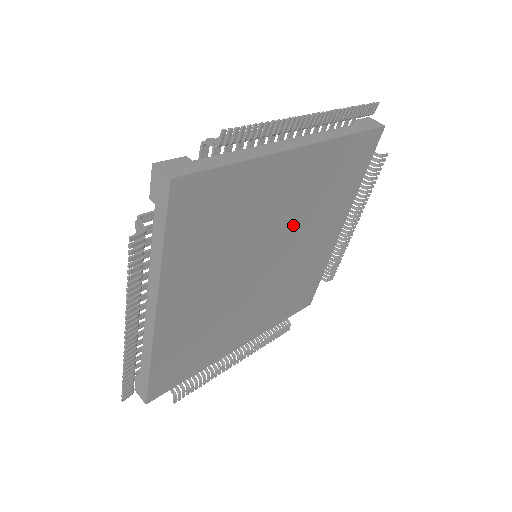
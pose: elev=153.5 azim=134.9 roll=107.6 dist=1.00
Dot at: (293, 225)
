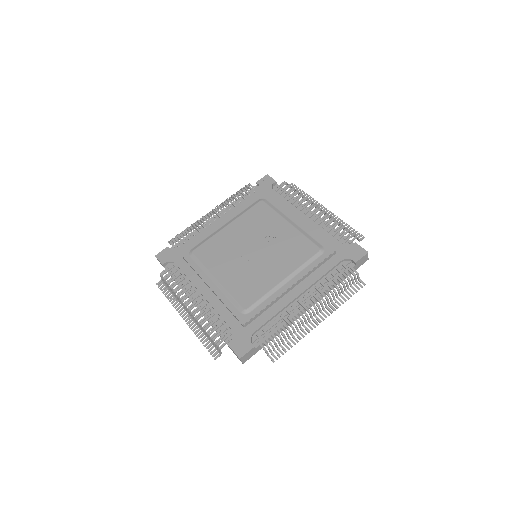
Dot at: occluded
